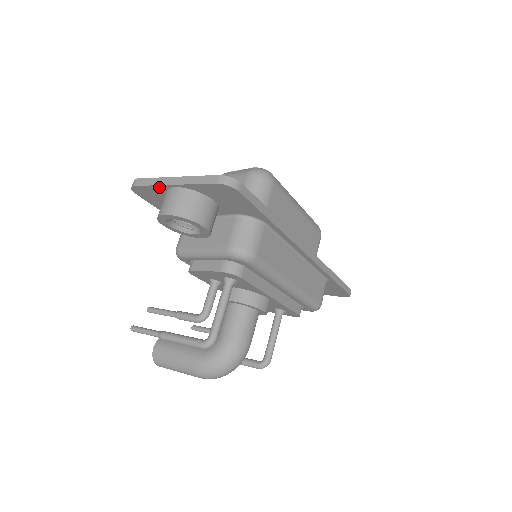
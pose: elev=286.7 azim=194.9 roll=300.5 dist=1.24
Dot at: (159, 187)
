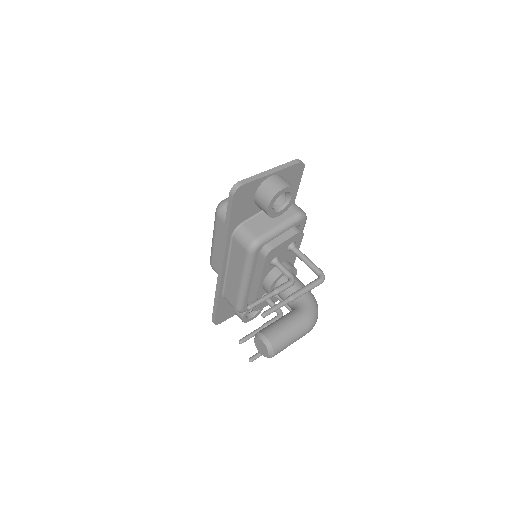
Dot at: (260, 180)
